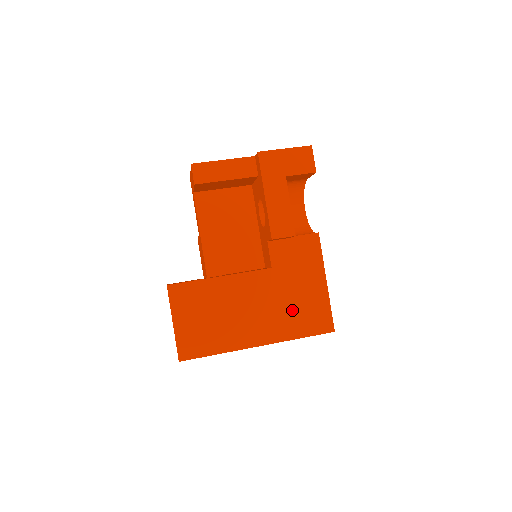
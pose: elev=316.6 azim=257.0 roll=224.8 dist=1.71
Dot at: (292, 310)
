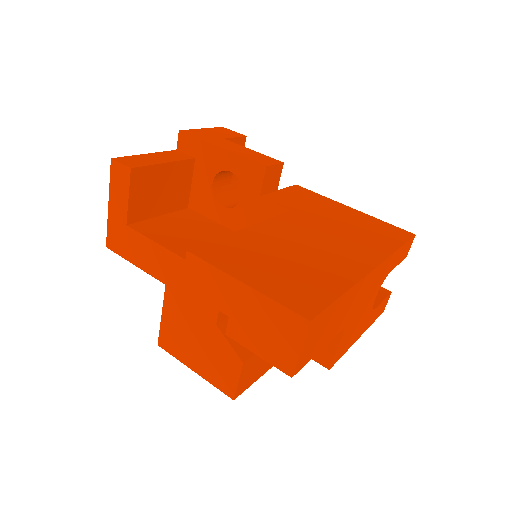
Dot at: (356, 232)
